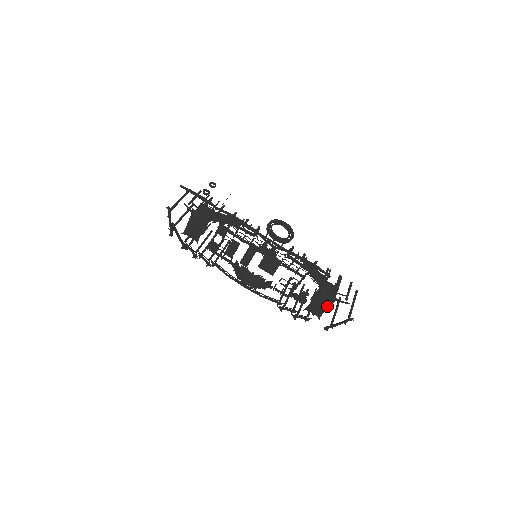
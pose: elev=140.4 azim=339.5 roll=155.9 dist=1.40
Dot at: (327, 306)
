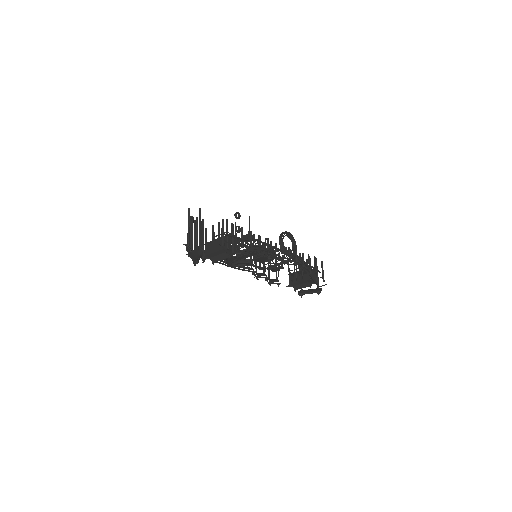
Dot at: occluded
